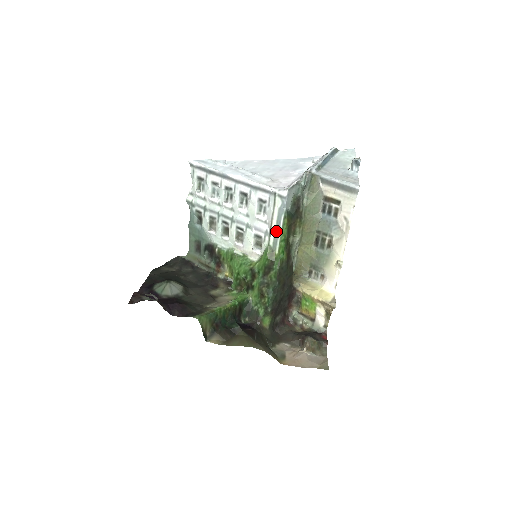
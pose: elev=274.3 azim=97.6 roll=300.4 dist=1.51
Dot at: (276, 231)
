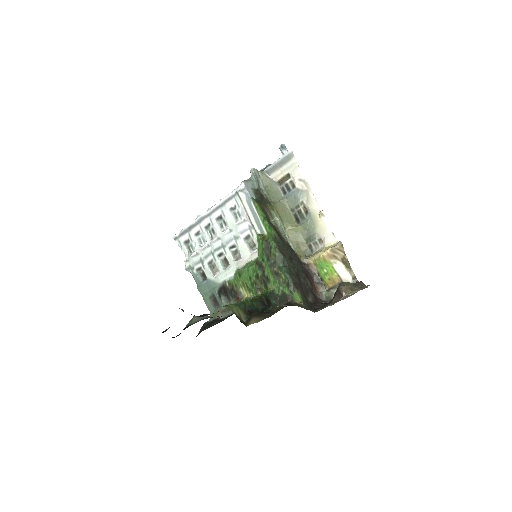
Dot at: (255, 218)
